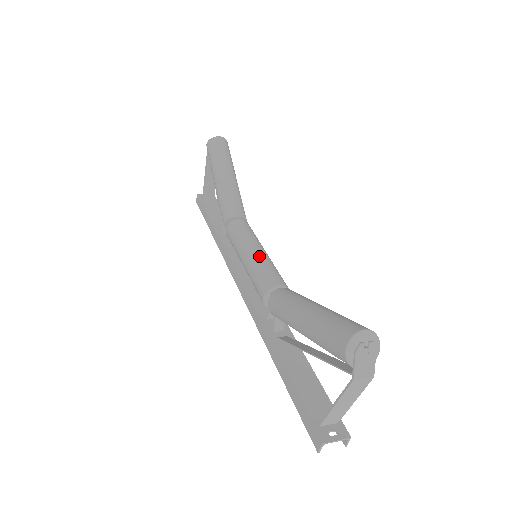
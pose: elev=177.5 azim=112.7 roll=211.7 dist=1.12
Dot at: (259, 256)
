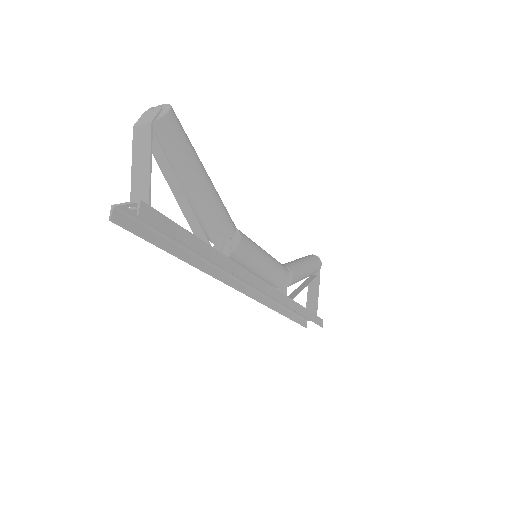
Dot at: occluded
